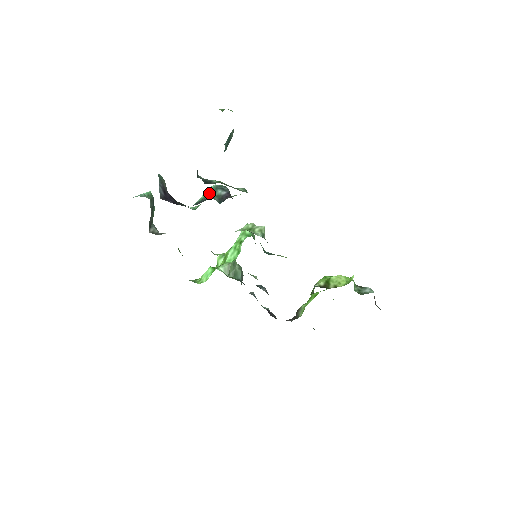
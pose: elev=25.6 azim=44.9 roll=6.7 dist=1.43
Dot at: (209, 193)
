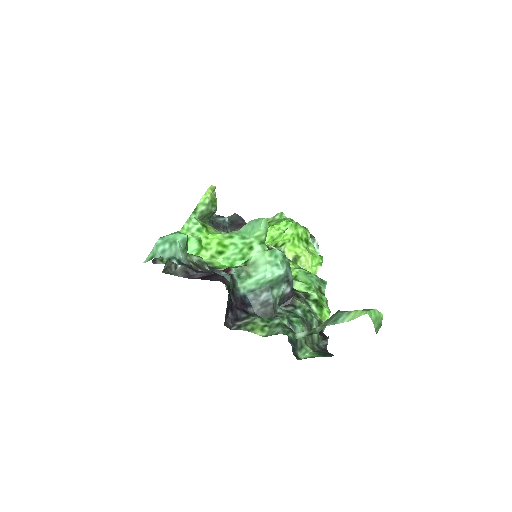
Dot at: (271, 283)
